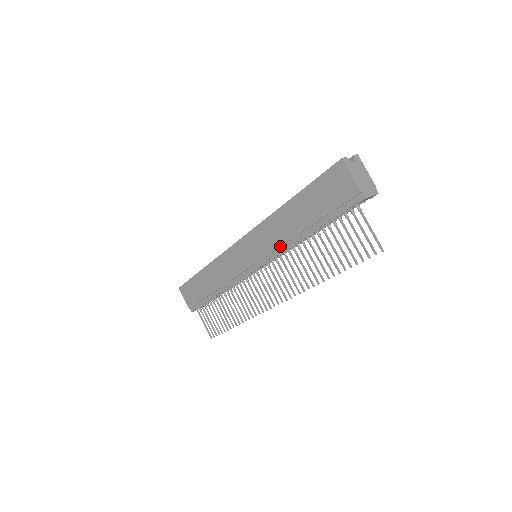
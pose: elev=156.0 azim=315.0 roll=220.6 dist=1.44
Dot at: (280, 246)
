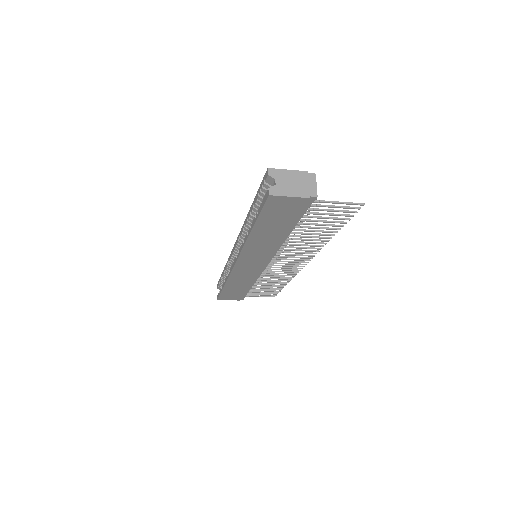
Dot at: (274, 249)
